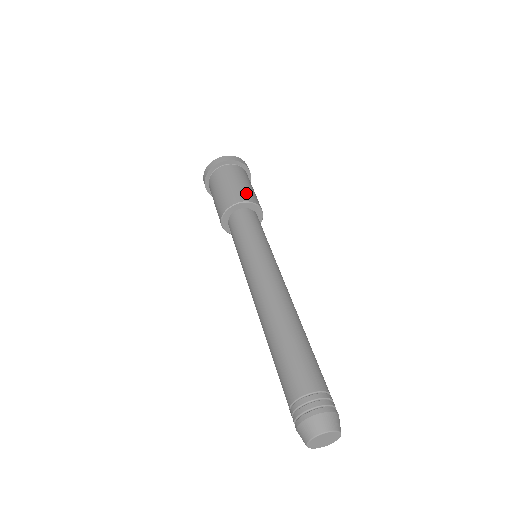
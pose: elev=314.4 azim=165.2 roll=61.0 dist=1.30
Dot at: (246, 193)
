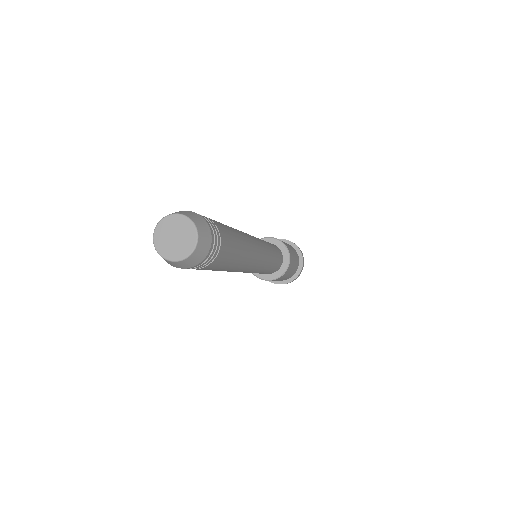
Dot at: occluded
